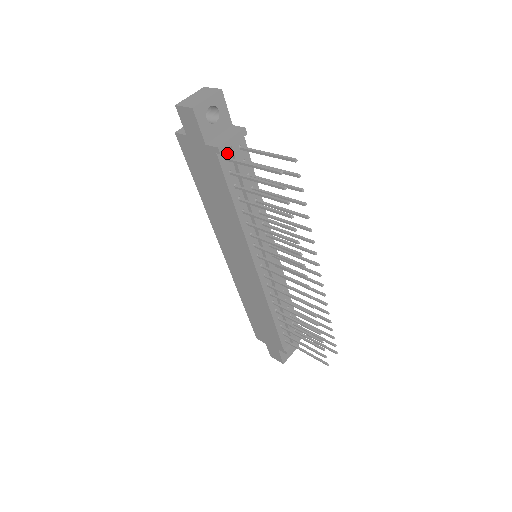
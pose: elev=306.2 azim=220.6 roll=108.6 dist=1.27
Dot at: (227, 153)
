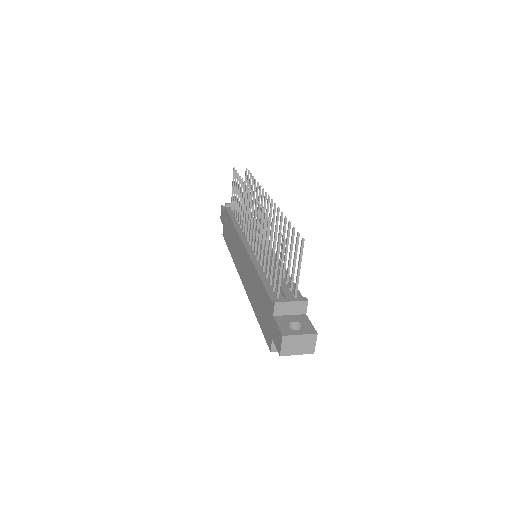
Dot at: occluded
